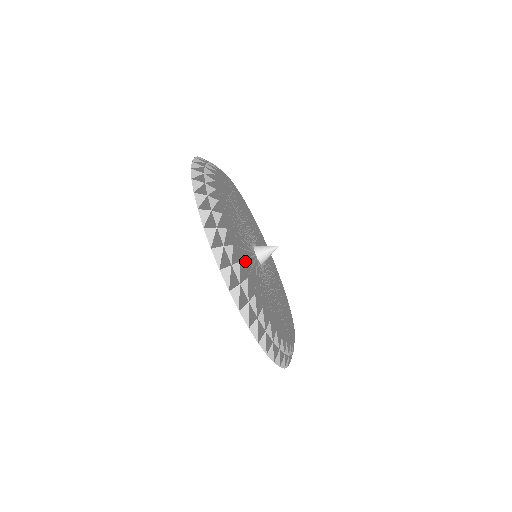
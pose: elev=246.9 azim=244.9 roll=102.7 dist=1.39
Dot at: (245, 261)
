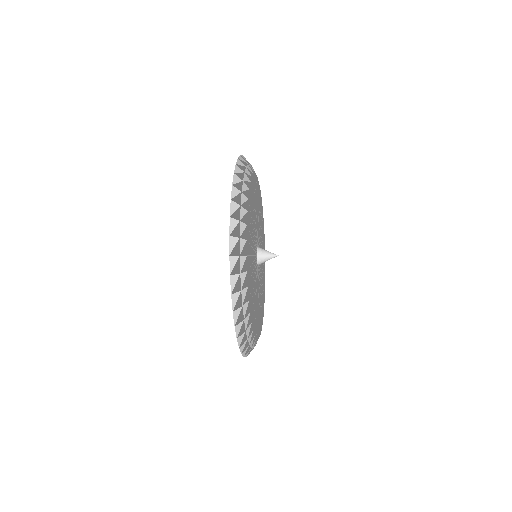
Dot at: (251, 279)
